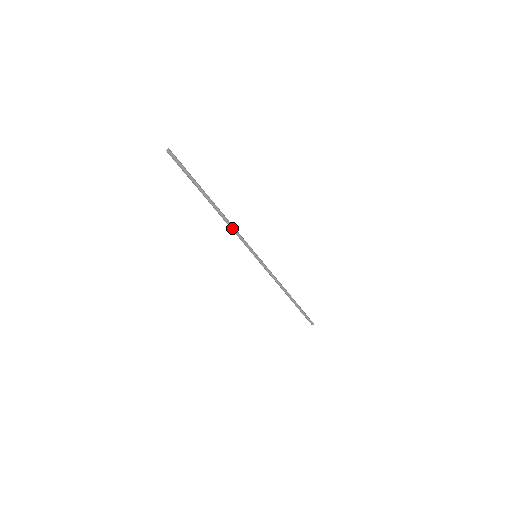
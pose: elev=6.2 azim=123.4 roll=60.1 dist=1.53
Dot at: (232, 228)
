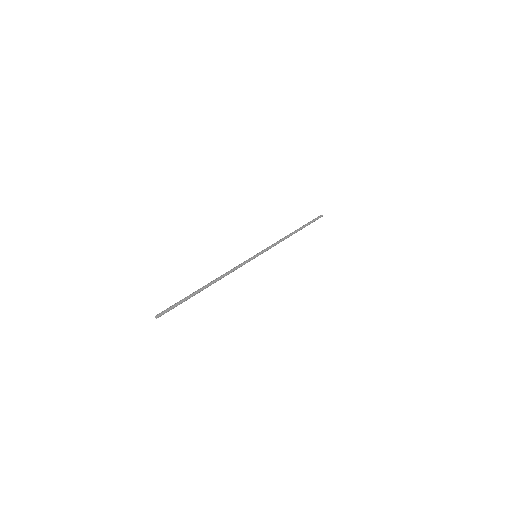
Dot at: occluded
